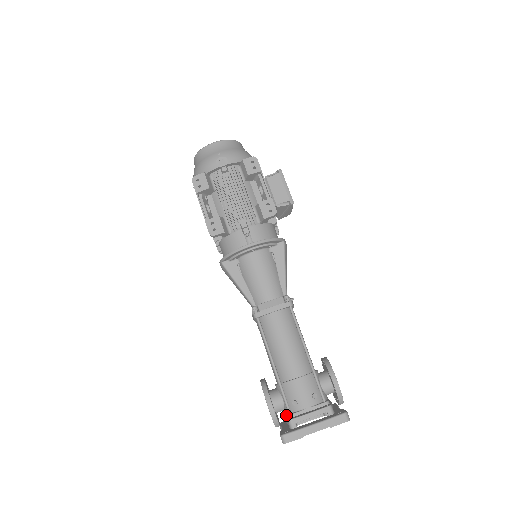
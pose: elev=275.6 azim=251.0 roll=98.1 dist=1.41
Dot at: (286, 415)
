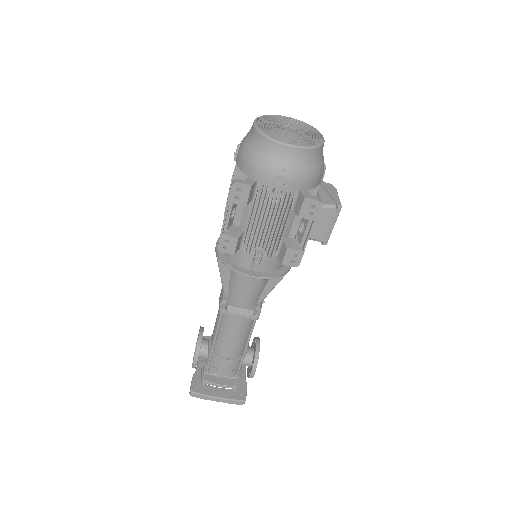
Dot at: (204, 370)
